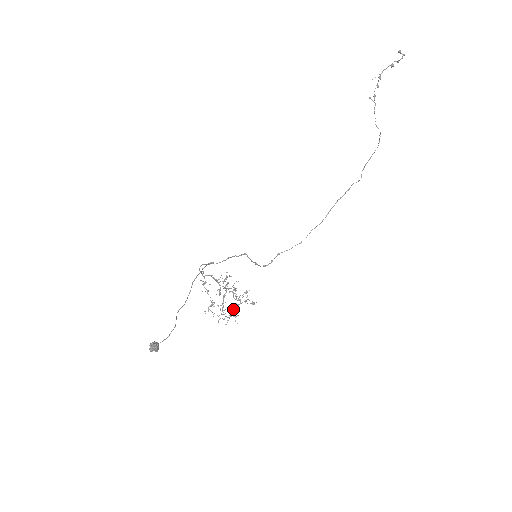
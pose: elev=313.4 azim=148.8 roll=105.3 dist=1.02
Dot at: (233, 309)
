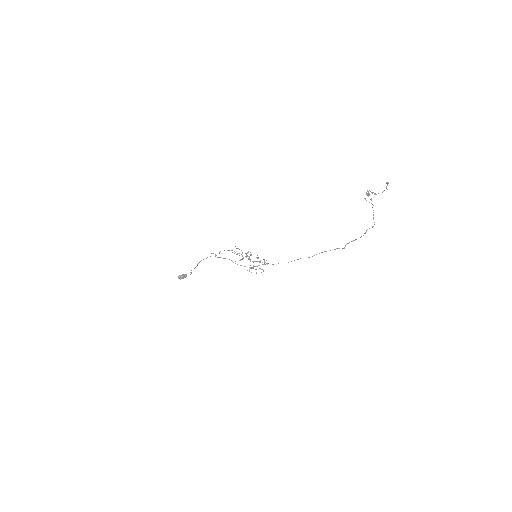
Dot at: (250, 268)
